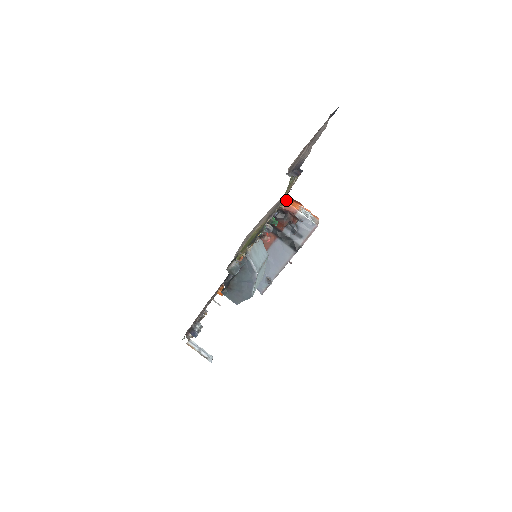
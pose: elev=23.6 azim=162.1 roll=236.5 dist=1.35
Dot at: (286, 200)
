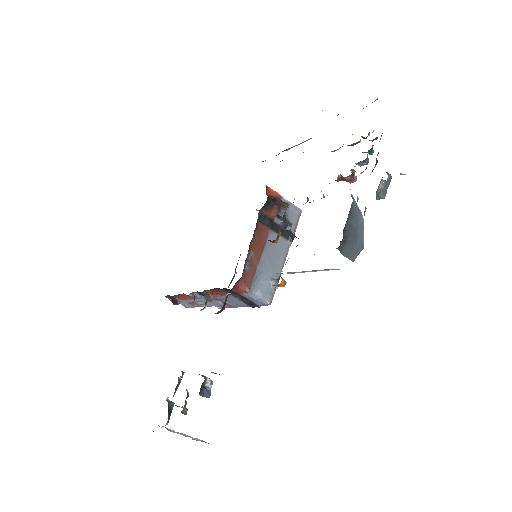
Dot at: occluded
